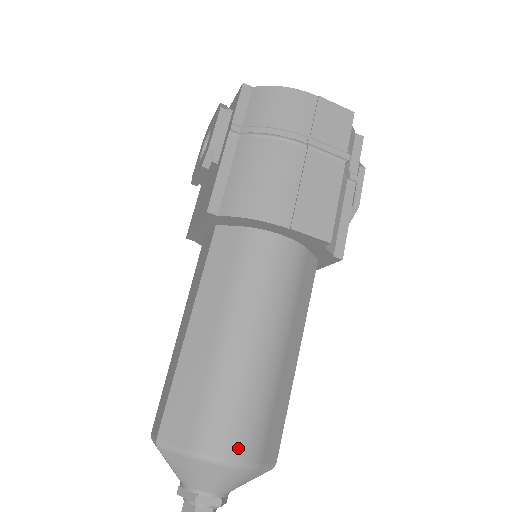
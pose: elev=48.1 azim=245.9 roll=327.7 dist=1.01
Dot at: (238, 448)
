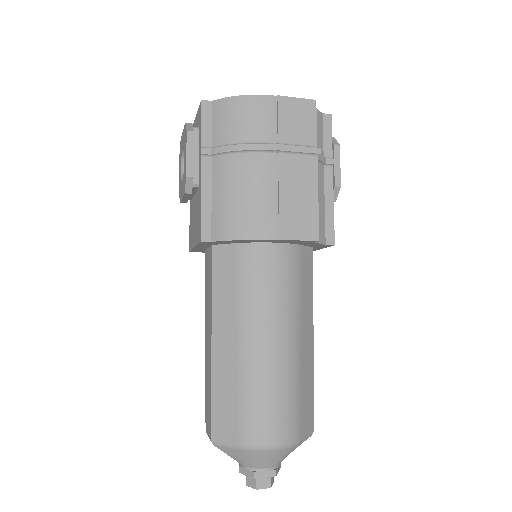
Dot at: (278, 434)
